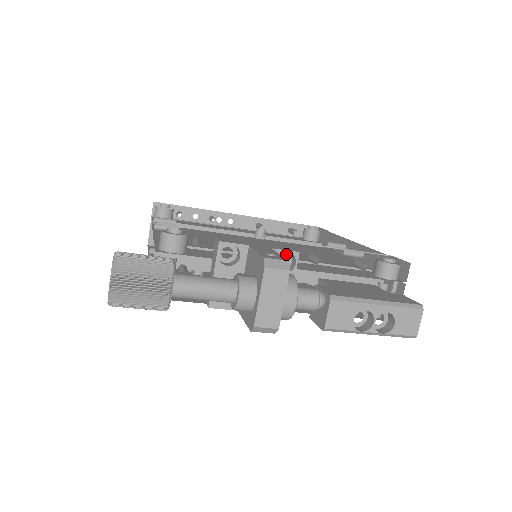
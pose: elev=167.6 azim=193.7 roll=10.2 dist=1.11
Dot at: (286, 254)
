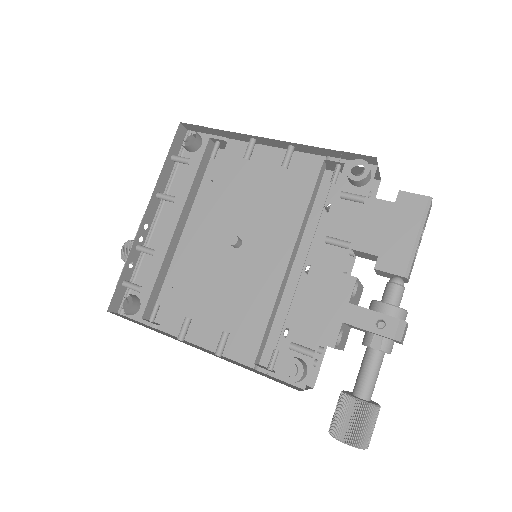
Dot at: (345, 283)
